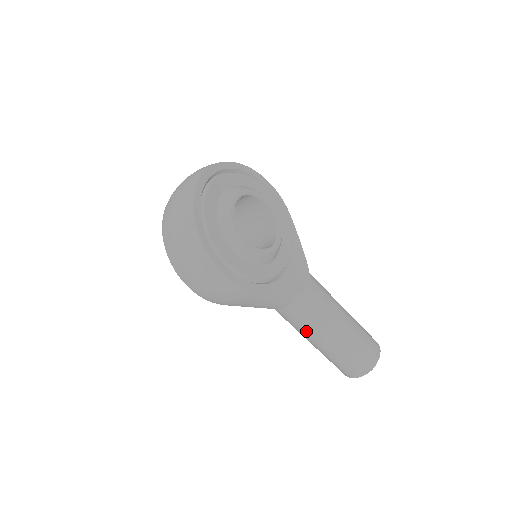
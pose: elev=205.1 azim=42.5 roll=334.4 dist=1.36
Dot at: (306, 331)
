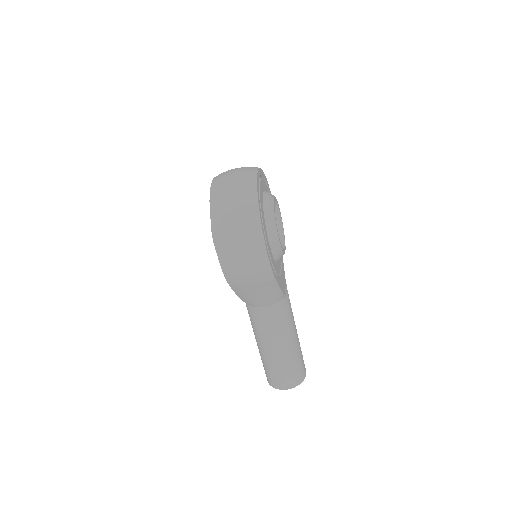
Dot at: (271, 334)
